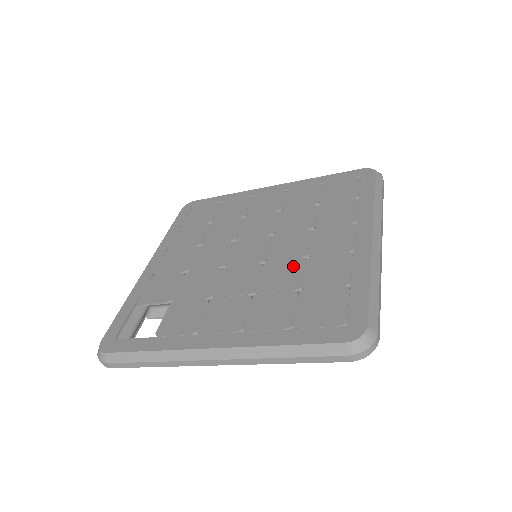
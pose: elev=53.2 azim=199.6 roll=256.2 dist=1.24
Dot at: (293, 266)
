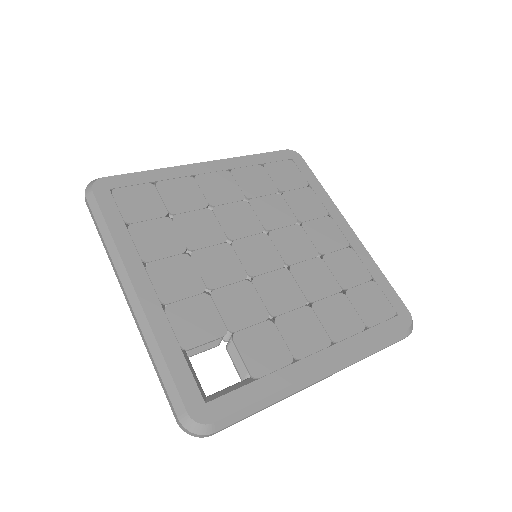
Dot at: (318, 267)
